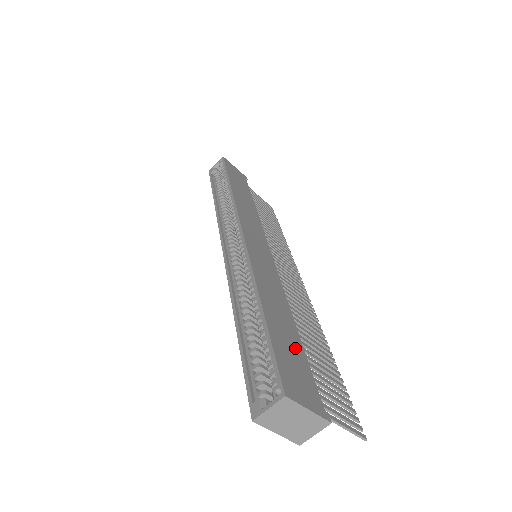
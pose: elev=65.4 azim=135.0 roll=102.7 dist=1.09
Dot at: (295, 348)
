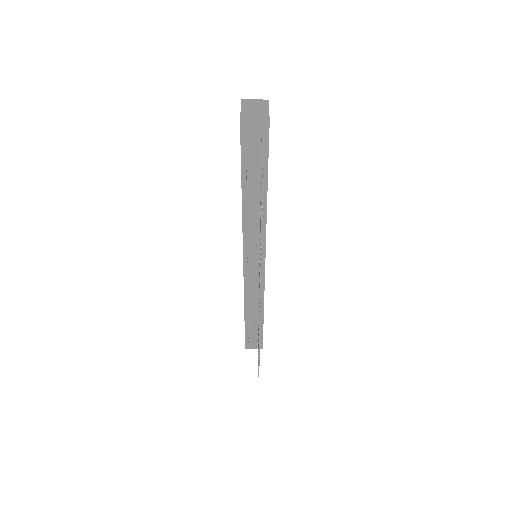
Dot at: occluded
